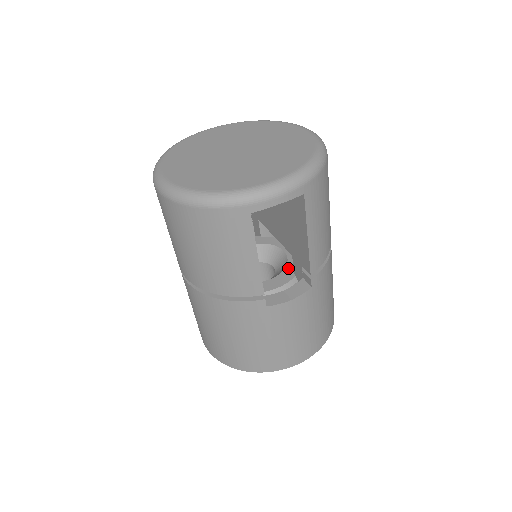
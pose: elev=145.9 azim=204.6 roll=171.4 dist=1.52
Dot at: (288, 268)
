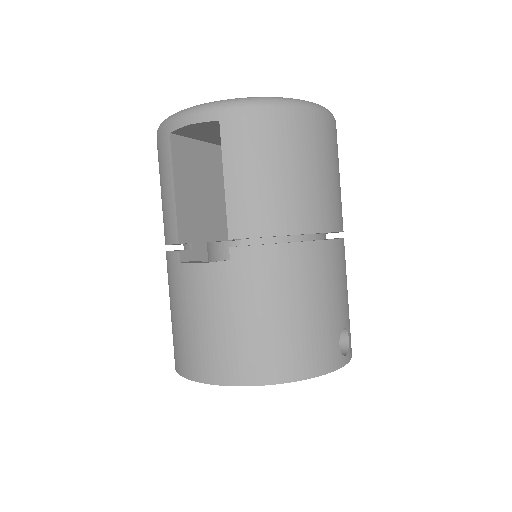
Dot at: occluded
